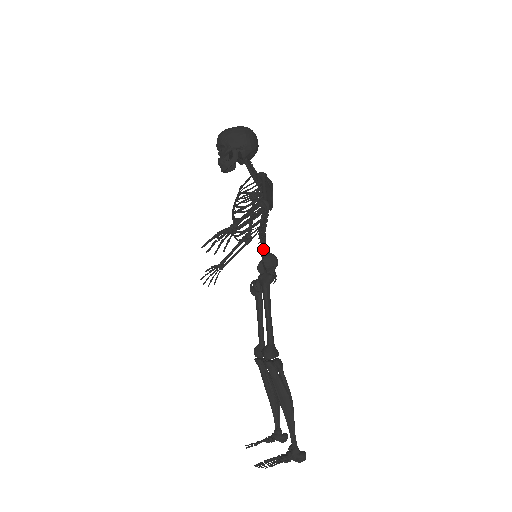
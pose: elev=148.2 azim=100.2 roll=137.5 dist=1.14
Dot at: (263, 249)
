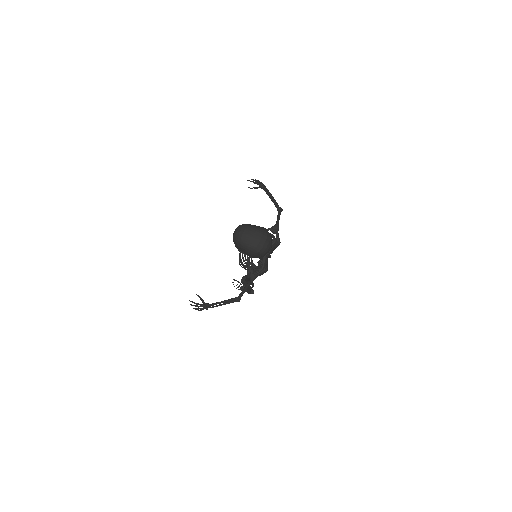
Dot at: occluded
